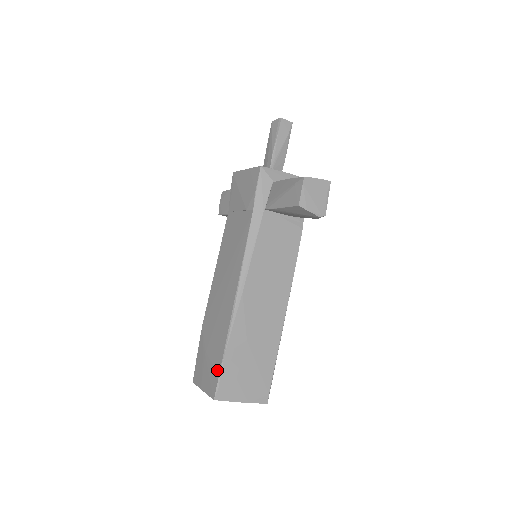
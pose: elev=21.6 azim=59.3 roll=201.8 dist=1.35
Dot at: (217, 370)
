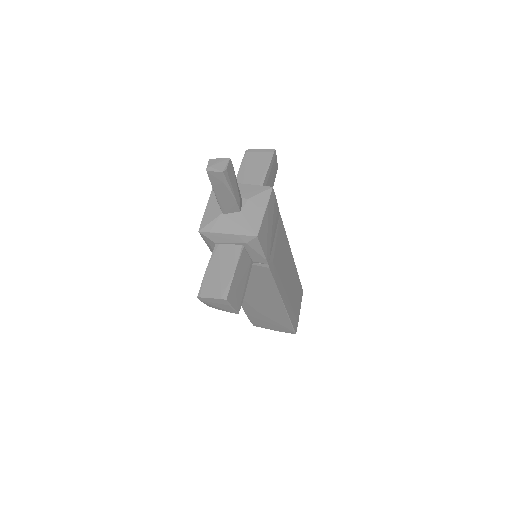
Dot at: occluded
